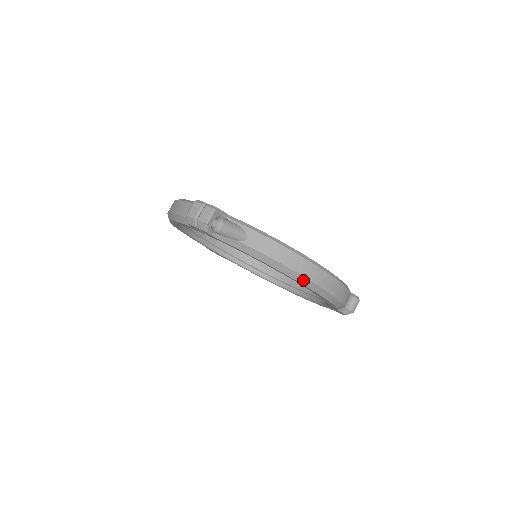
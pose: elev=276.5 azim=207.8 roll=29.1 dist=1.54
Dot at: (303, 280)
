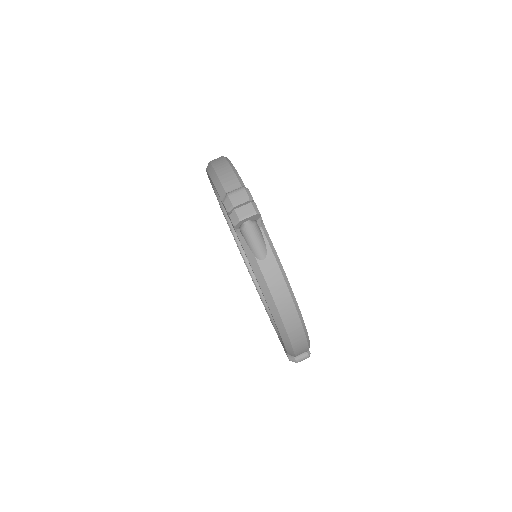
Dot at: (281, 326)
